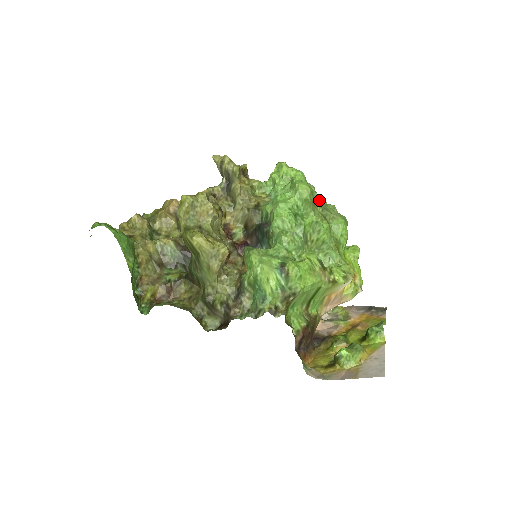
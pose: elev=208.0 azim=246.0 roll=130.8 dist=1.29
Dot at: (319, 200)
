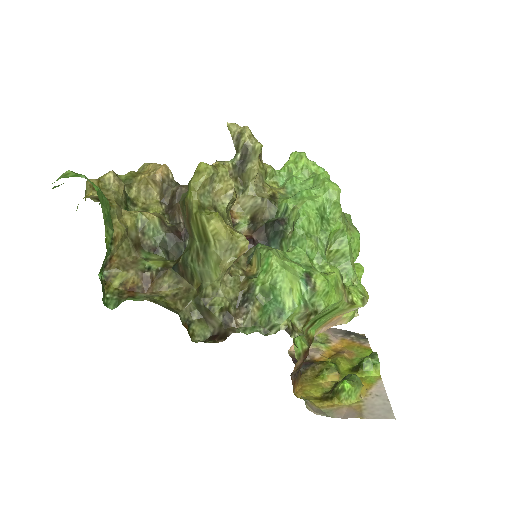
Dot at: occluded
